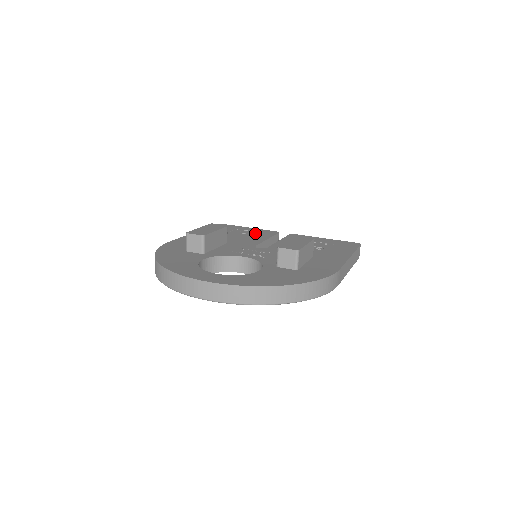
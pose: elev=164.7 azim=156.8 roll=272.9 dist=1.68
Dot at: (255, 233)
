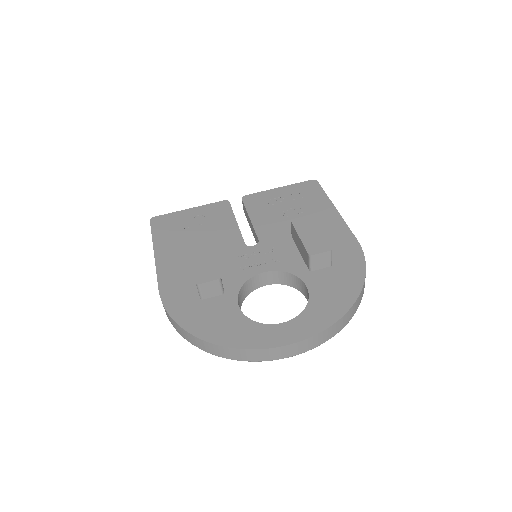
Dot at: (212, 217)
